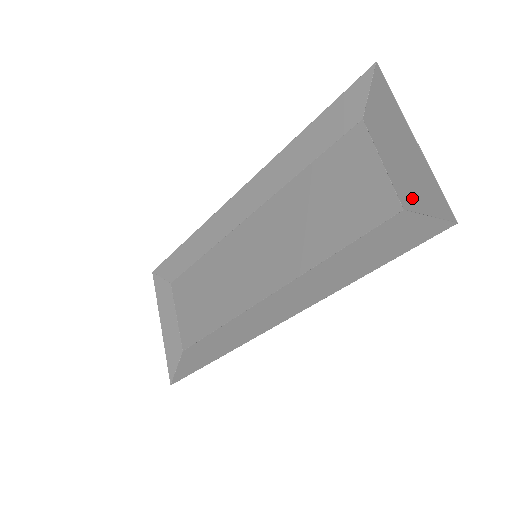
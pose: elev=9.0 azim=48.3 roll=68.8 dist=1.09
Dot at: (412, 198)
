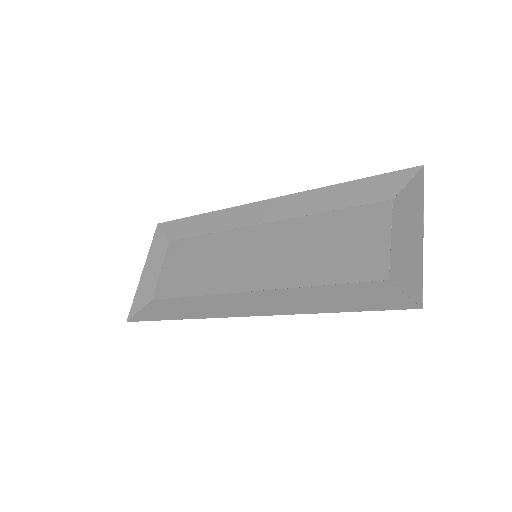
Dot at: (399, 275)
